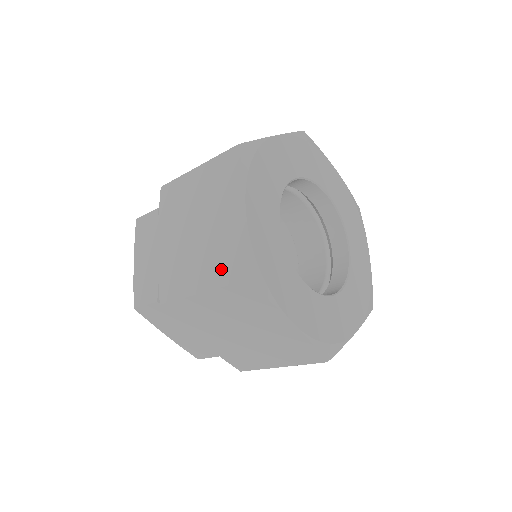
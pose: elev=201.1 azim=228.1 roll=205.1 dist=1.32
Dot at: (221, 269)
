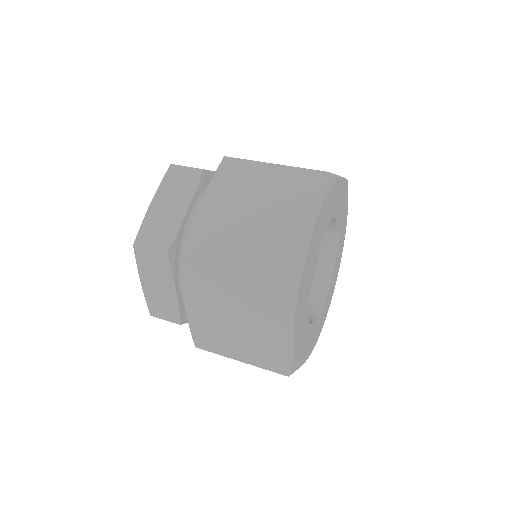
Dot at: (264, 360)
